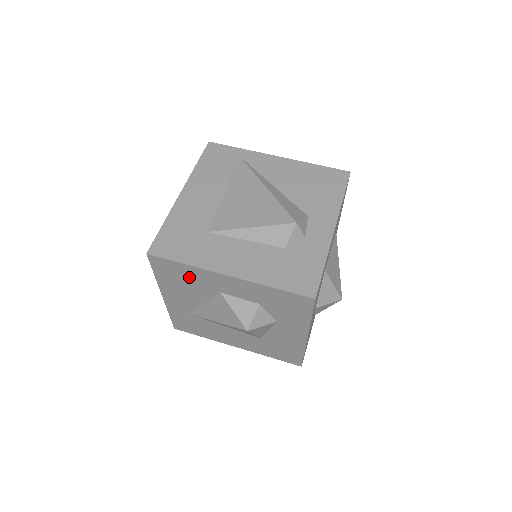
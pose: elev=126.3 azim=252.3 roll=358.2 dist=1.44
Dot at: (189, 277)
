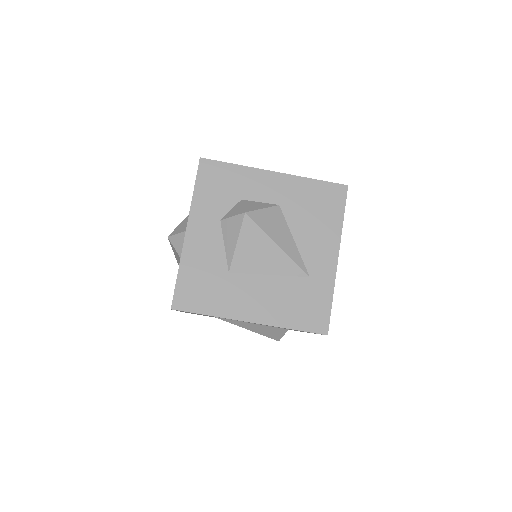
Dot at: occluded
